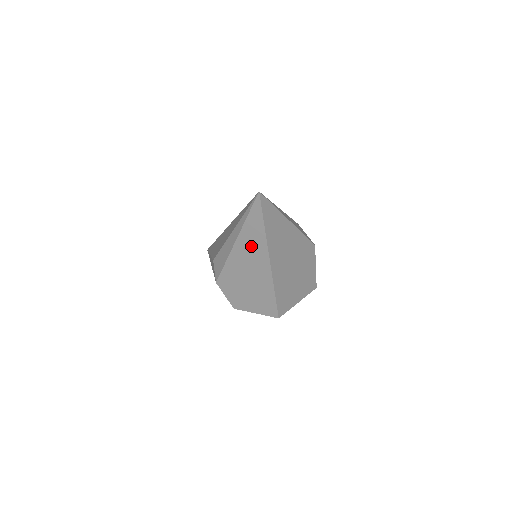
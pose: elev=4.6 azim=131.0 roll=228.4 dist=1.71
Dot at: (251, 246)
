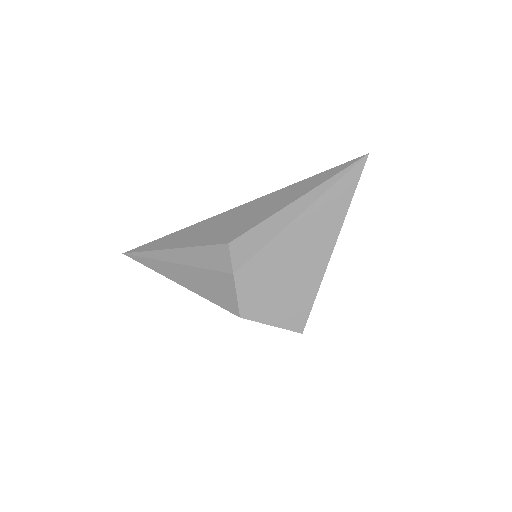
Dot at: (319, 224)
